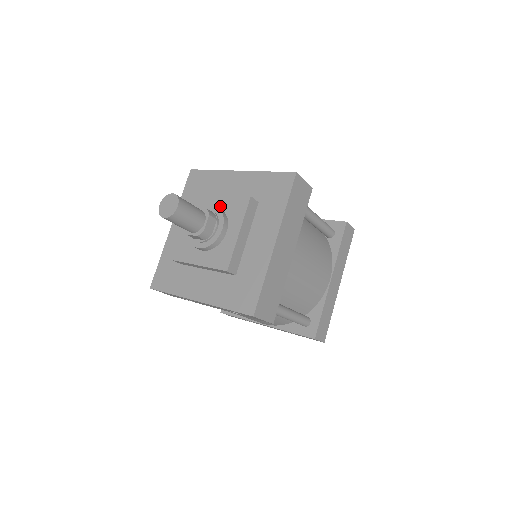
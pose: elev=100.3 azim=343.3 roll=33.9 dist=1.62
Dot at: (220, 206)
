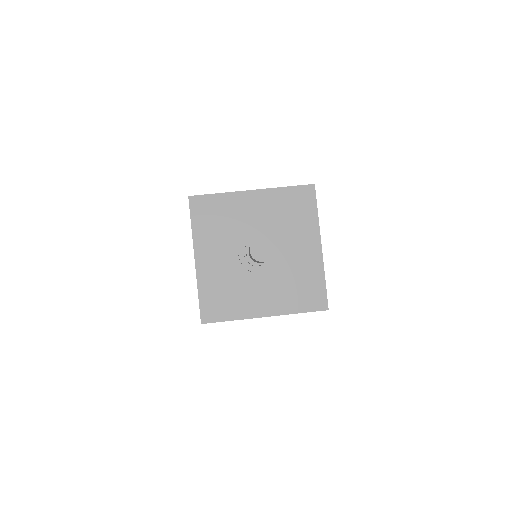
Dot at: (260, 229)
